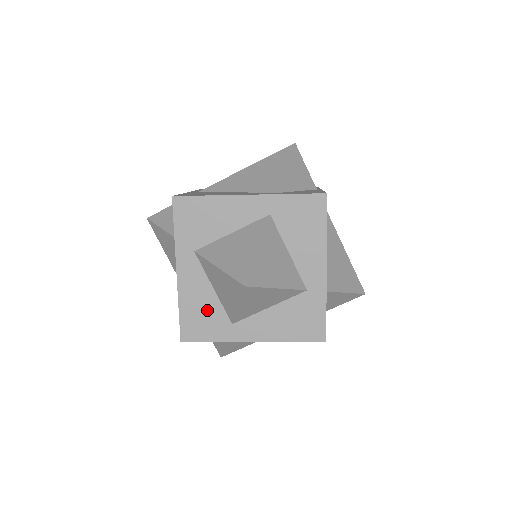
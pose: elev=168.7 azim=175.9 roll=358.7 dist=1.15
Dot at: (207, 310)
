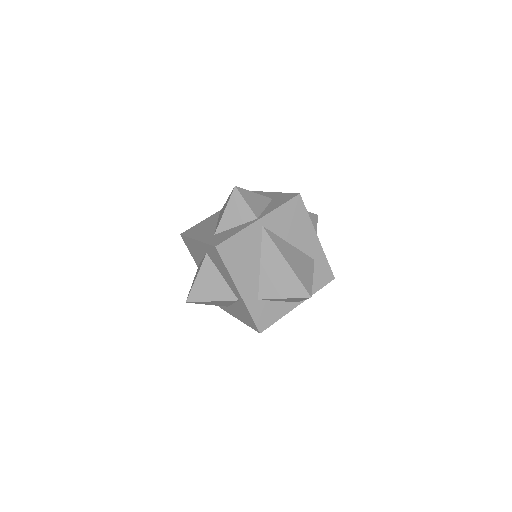
Dot at: (195, 253)
